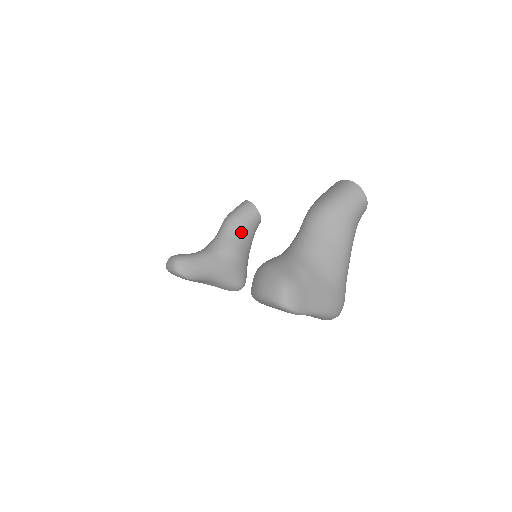
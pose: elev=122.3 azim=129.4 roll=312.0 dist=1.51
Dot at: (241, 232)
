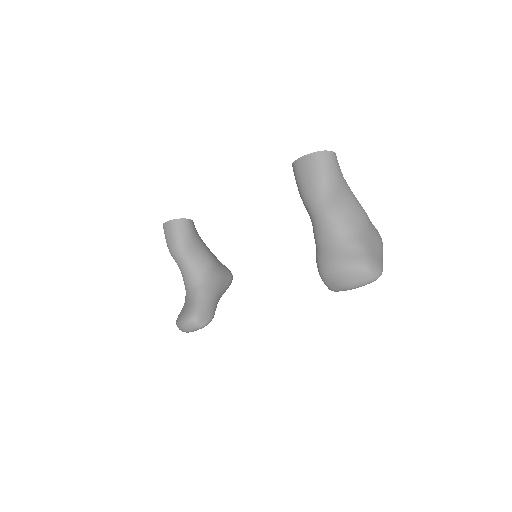
Dot at: (197, 247)
